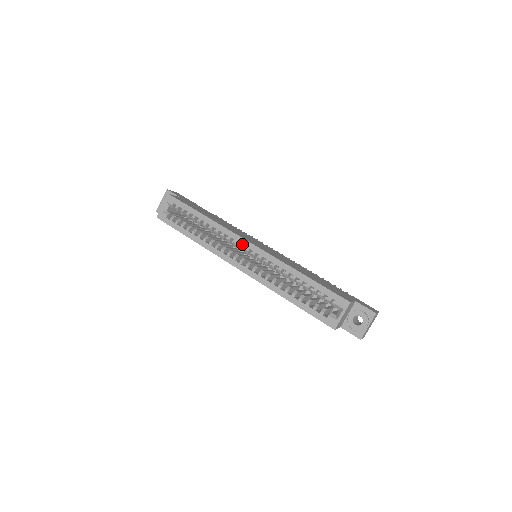
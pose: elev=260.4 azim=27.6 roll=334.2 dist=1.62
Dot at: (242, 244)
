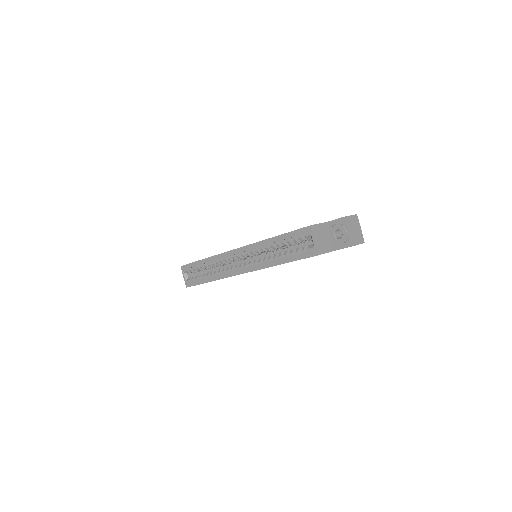
Dot at: (232, 255)
